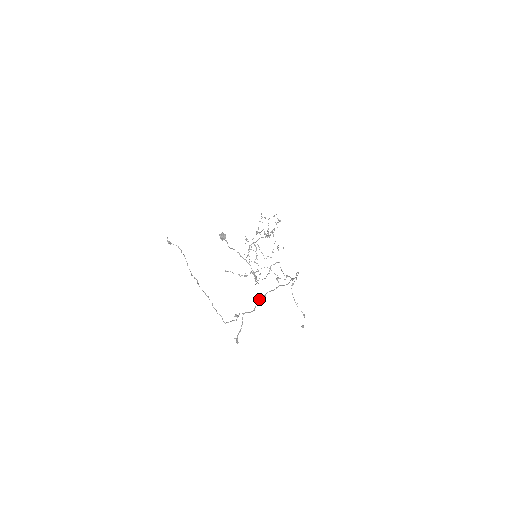
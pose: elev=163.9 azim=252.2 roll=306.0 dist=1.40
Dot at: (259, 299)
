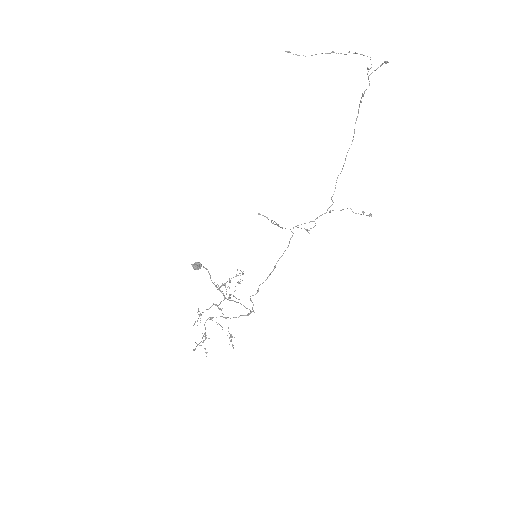
Dot at: (362, 95)
